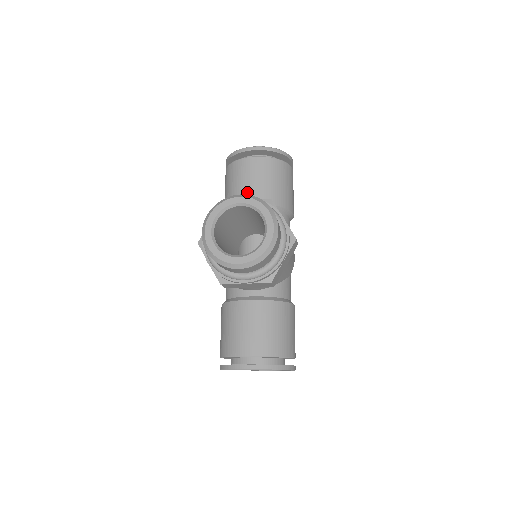
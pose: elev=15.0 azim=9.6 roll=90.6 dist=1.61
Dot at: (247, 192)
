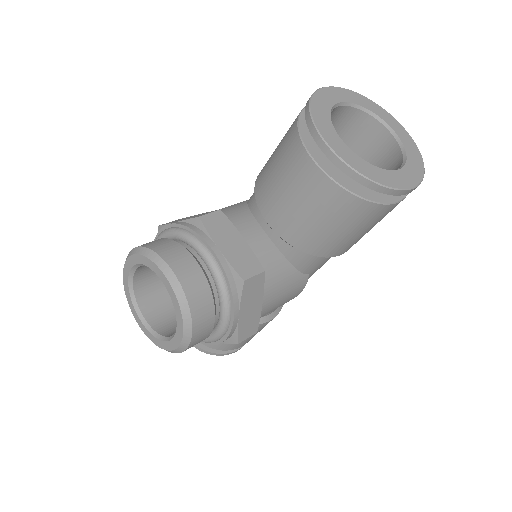
Dot at: (272, 201)
